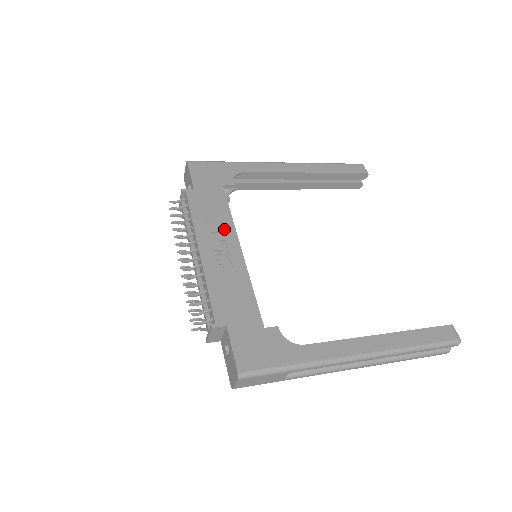
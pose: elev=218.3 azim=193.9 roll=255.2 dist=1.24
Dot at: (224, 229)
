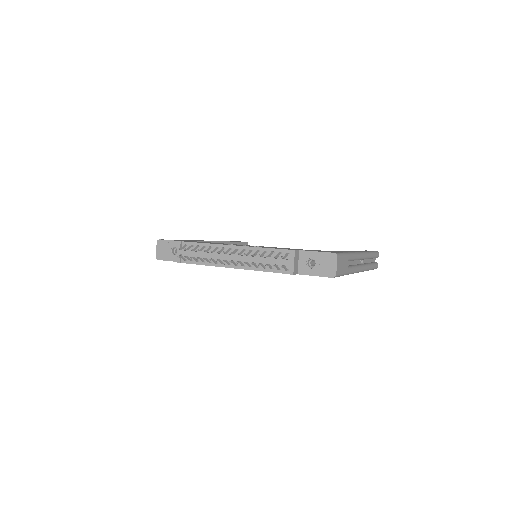
Dot at: (229, 244)
